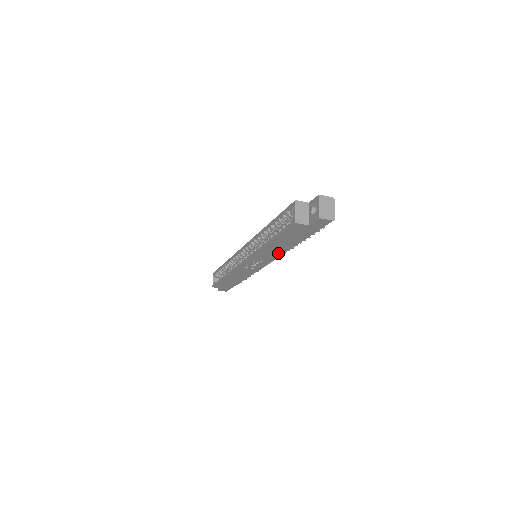
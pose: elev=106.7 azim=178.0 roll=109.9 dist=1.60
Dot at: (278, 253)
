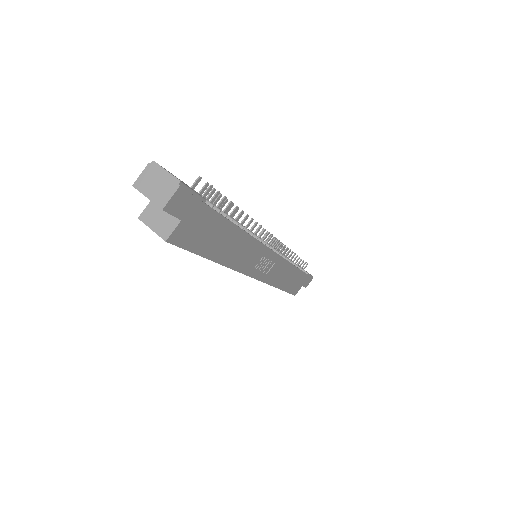
Dot at: (248, 244)
